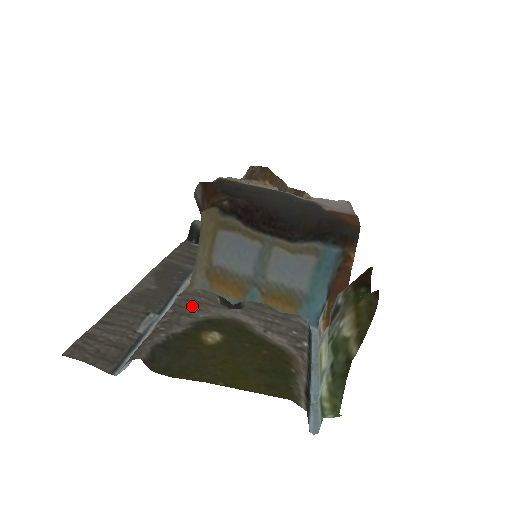
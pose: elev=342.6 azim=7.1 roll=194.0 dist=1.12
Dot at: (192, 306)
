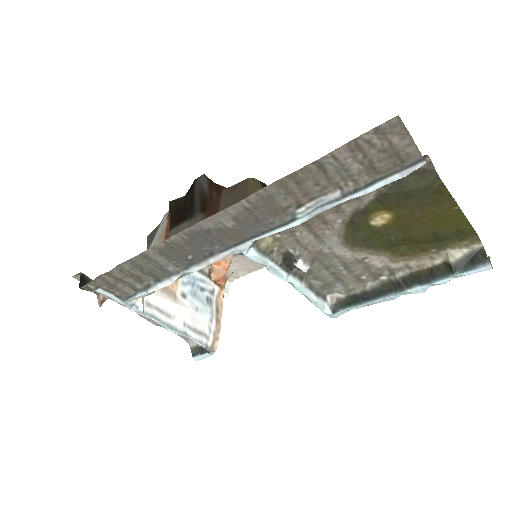
Dot at: (317, 220)
